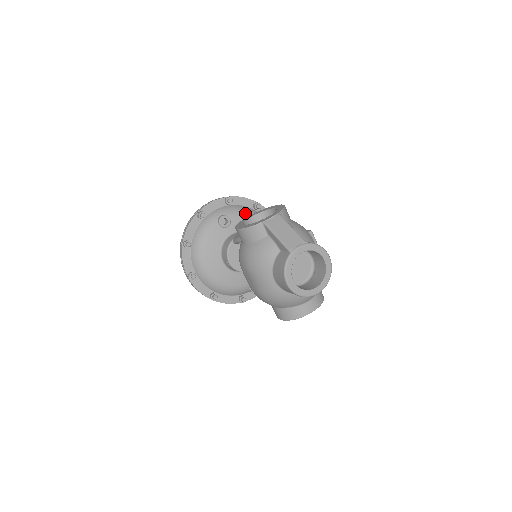
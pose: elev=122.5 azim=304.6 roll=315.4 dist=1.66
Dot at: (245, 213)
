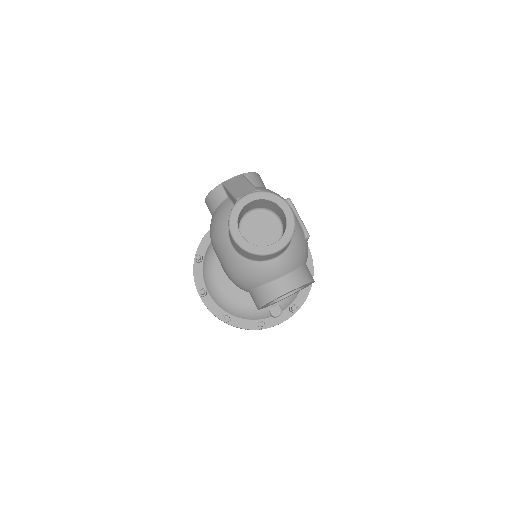
Dot at: occluded
